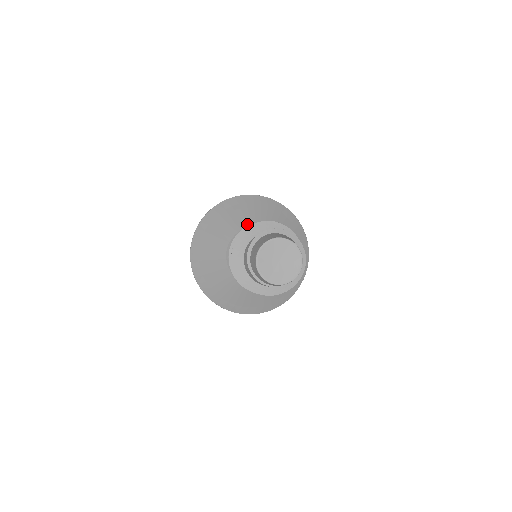
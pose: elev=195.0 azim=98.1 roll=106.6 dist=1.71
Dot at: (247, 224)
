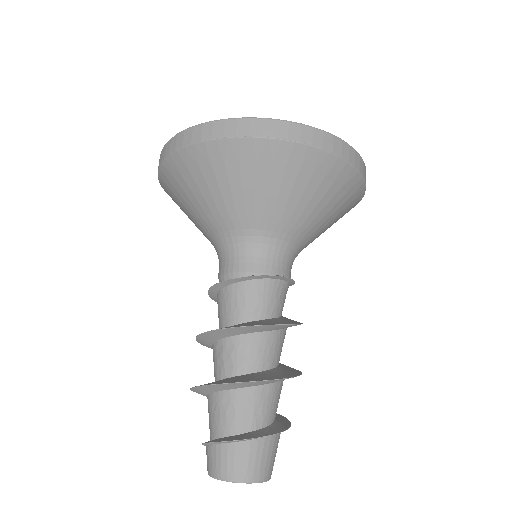
Dot at: (238, 221)
